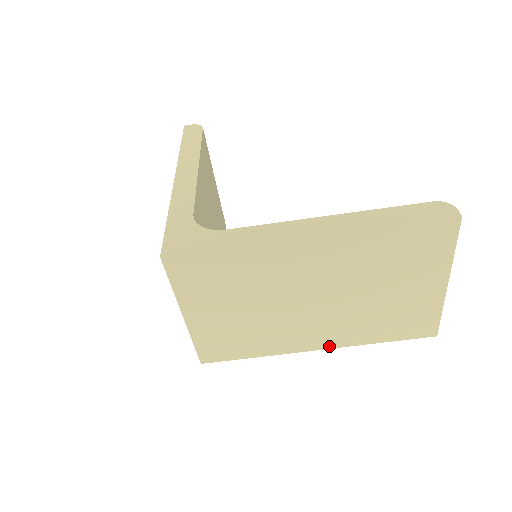
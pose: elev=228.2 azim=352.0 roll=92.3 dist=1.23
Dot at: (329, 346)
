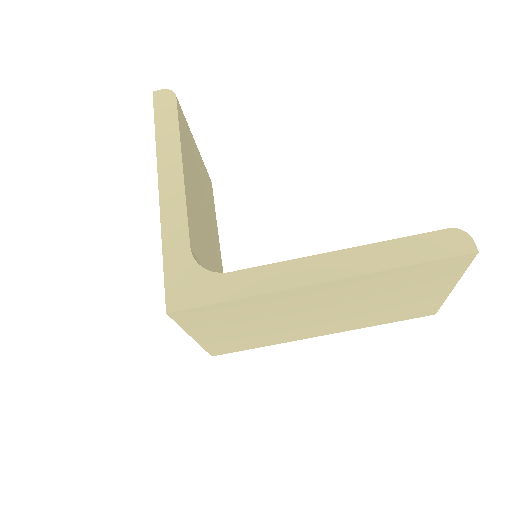
Dot at: (333, 332)
